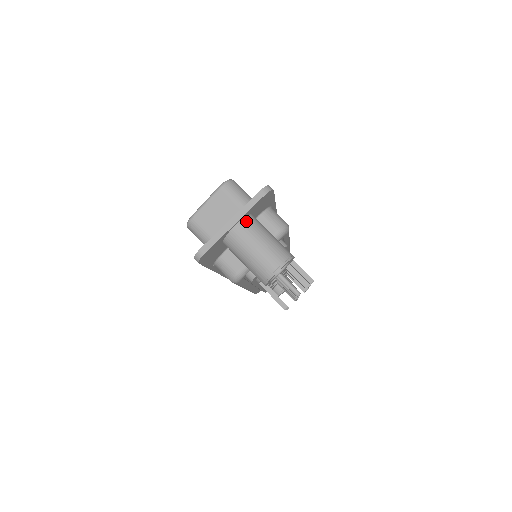
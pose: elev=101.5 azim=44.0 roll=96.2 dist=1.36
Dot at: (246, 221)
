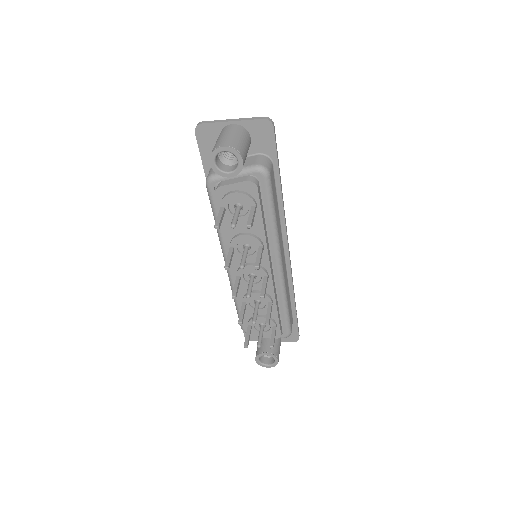
Dot at: (240, 127)
